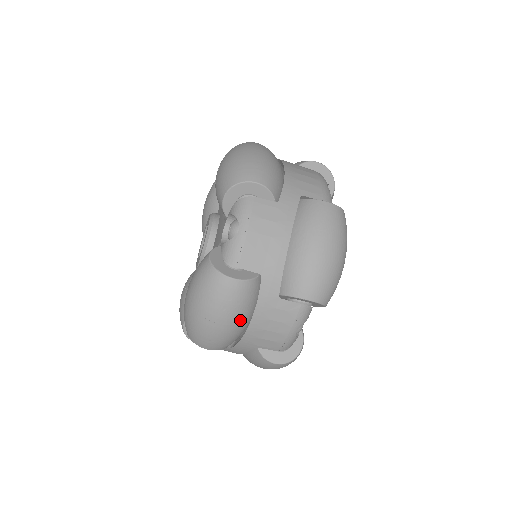
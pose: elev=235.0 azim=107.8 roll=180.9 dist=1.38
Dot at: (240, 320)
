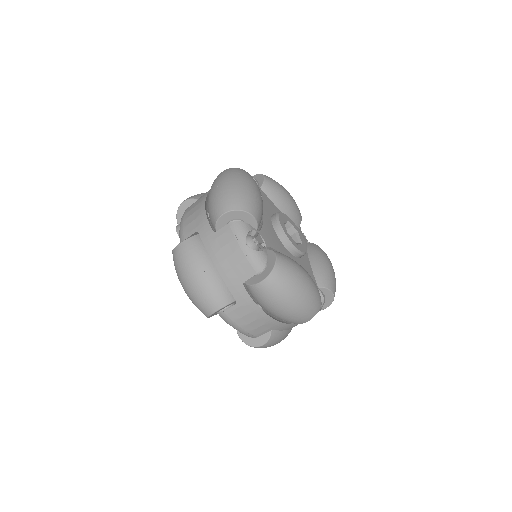
Dot at: (286, 335)
